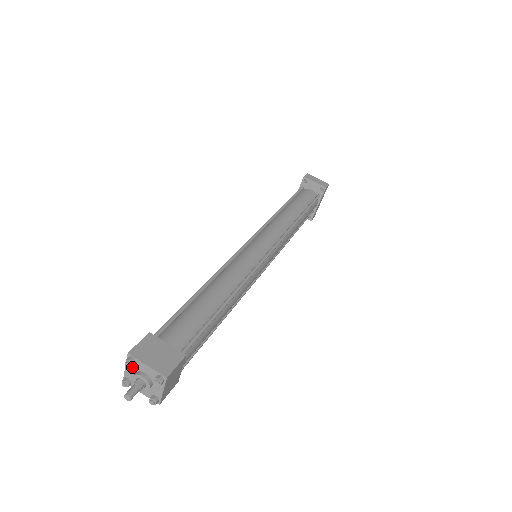
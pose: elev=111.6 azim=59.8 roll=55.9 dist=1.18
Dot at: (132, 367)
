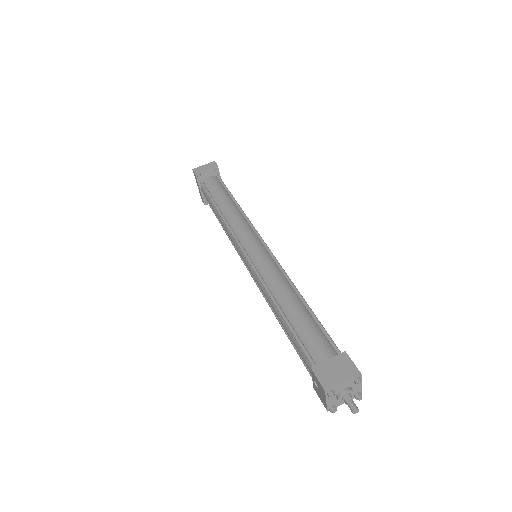
Dot at: occluded
